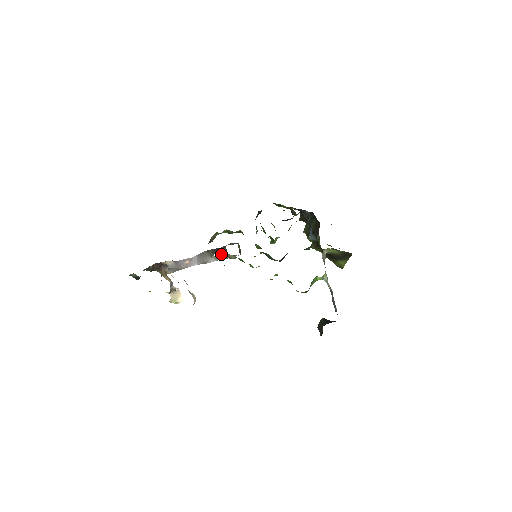
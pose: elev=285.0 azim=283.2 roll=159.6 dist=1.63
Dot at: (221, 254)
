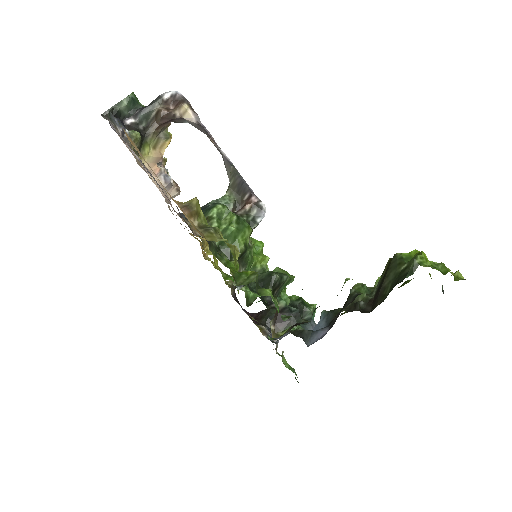
Dot at: occluded
